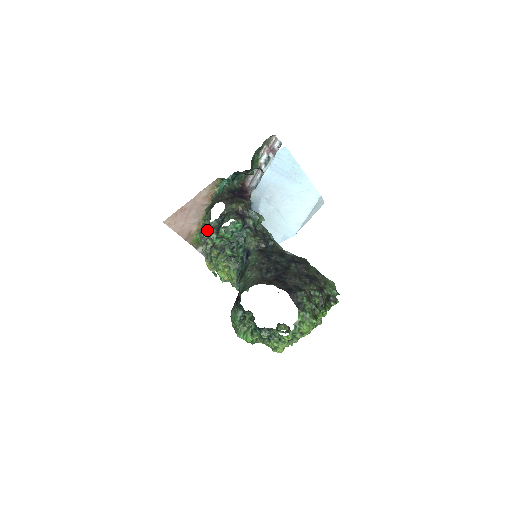
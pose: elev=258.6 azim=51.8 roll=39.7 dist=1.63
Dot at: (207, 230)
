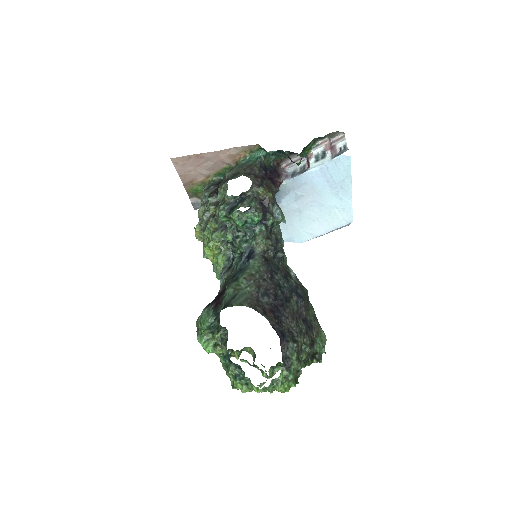
Dot at: (215, 193)
